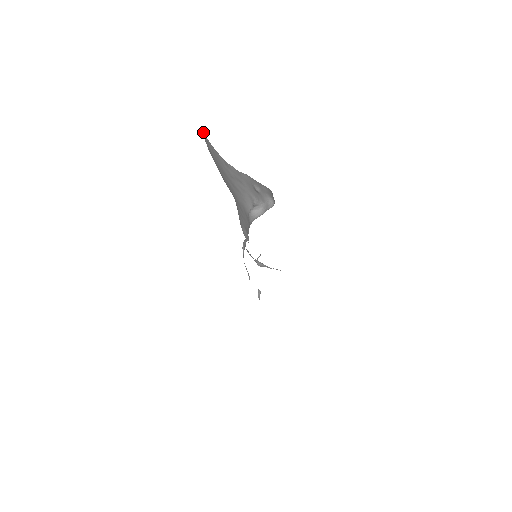
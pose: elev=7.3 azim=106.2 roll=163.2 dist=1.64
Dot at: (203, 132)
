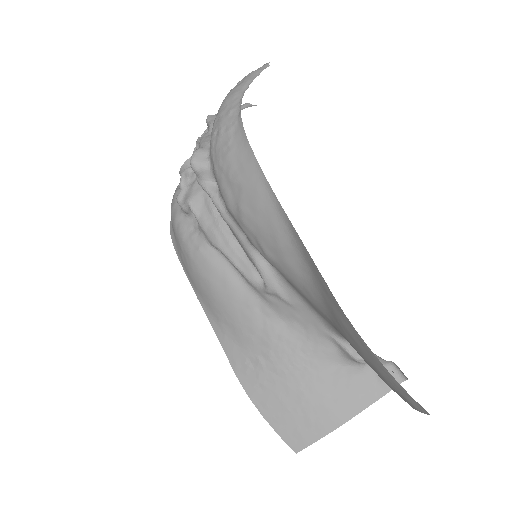
Dot at: (425, 411)
